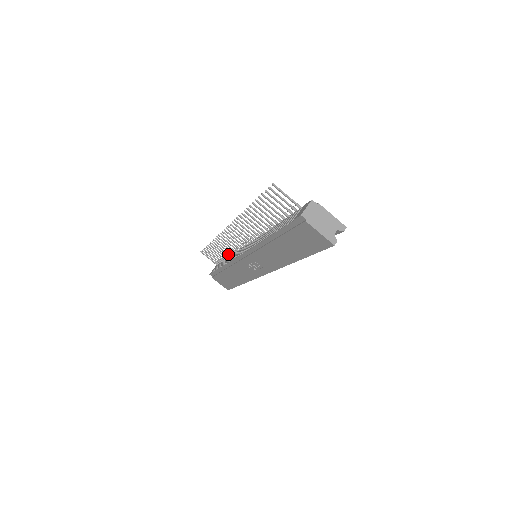
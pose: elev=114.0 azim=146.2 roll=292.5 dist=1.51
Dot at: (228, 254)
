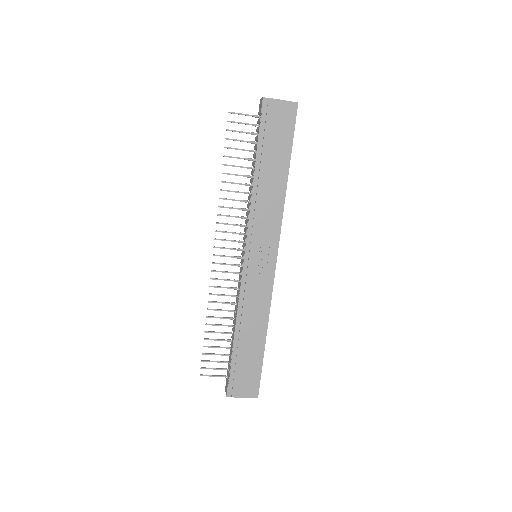
Dot at: (230, 317)
